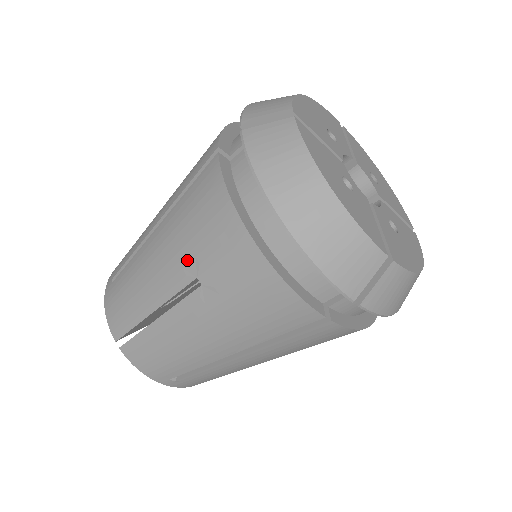
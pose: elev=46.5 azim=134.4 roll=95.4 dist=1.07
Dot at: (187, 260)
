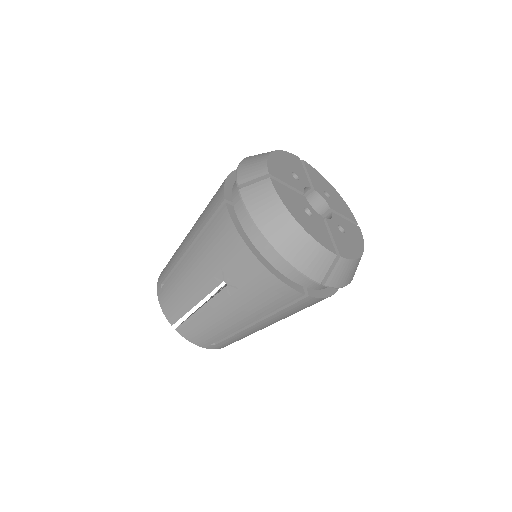
Dot at: (216, 271)
